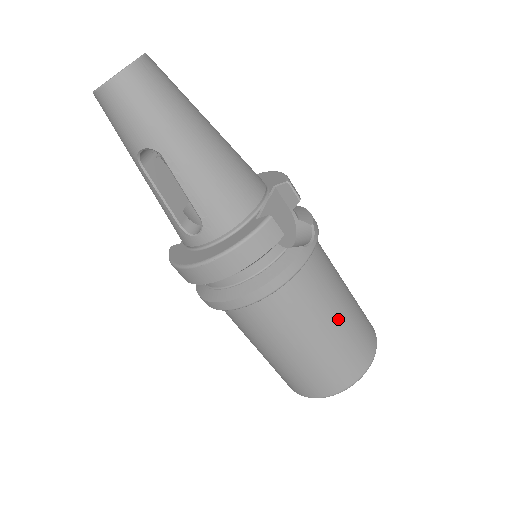
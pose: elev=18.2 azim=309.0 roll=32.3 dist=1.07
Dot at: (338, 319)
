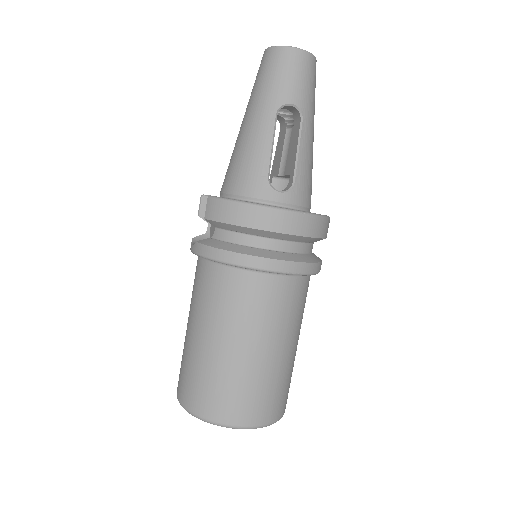
Dot at: occluded
